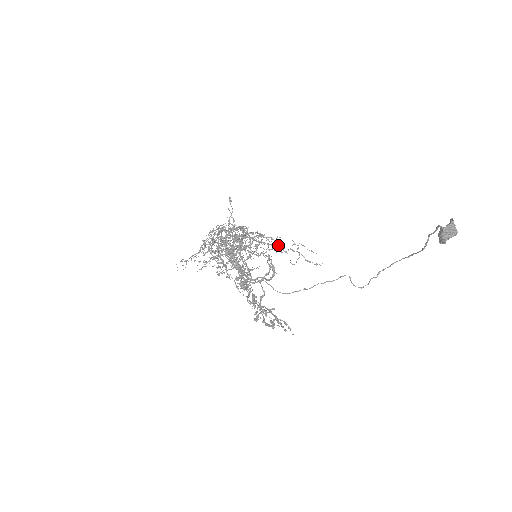
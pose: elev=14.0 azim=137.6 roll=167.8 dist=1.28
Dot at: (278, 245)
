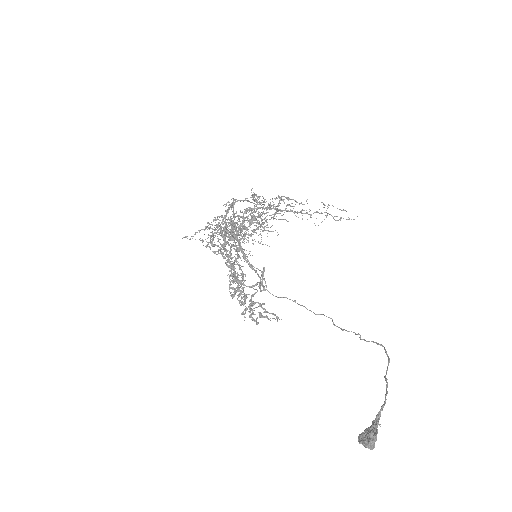
Dot at: occluded
